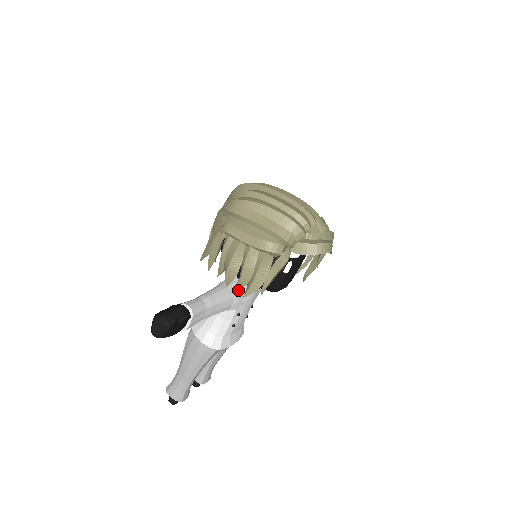
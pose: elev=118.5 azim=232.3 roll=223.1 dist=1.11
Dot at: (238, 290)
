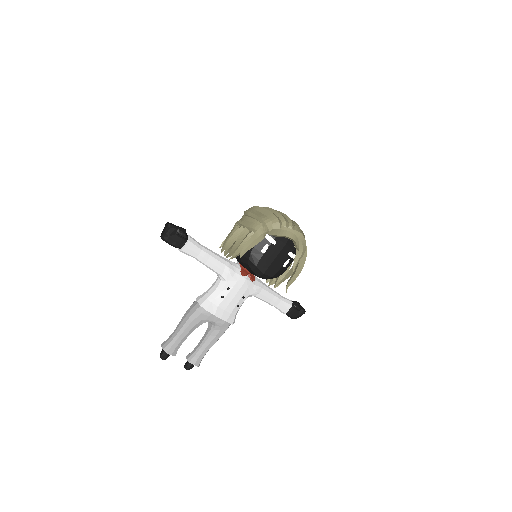
Dot at: (233, 266)
